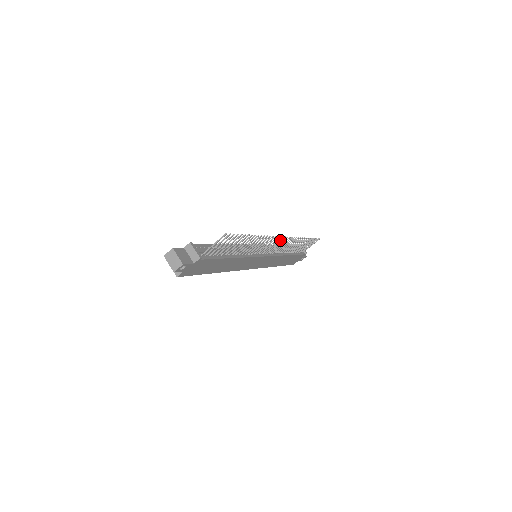
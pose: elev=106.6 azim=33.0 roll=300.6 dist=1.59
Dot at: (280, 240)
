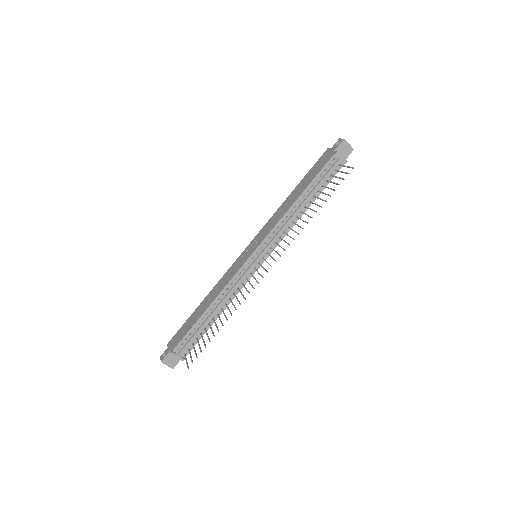
Dot at: occluded
